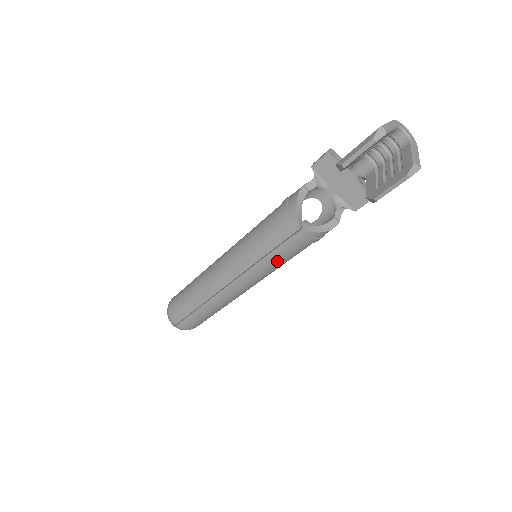
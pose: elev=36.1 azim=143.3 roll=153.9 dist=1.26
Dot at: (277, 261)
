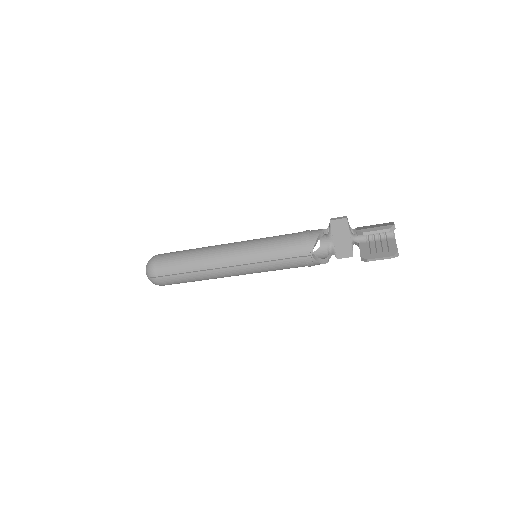
Dot at: (278, 267)
